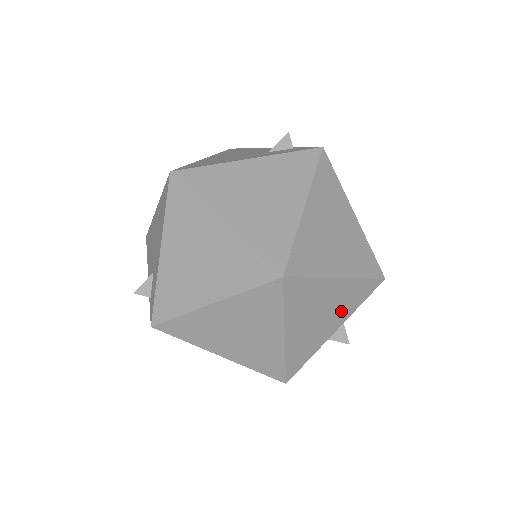
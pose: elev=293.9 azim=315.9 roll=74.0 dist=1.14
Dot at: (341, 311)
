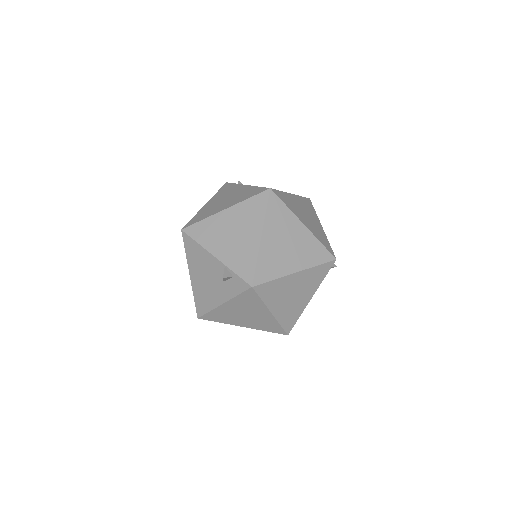
Dot at: occluded
